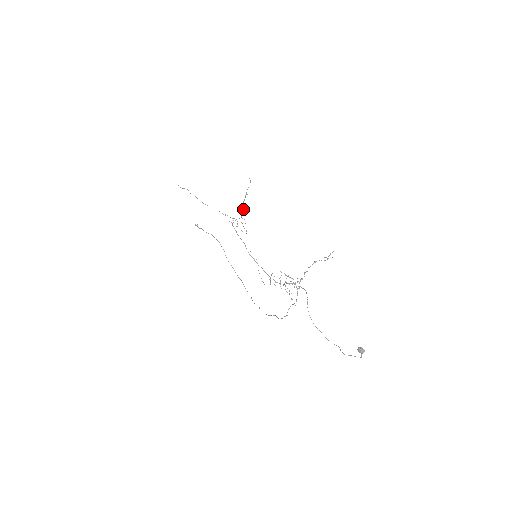
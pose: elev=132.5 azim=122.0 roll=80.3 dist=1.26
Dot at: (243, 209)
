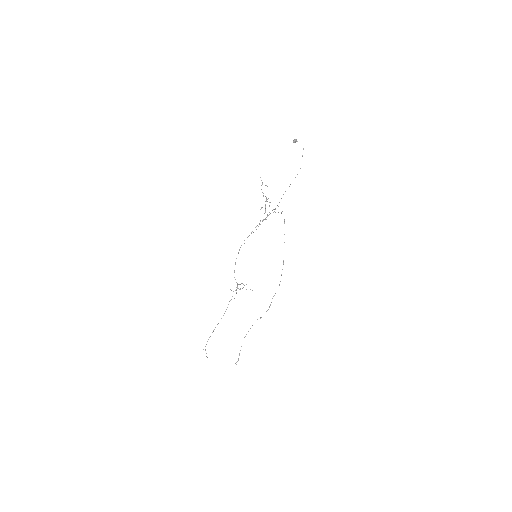
Dot at: (238, 284)
